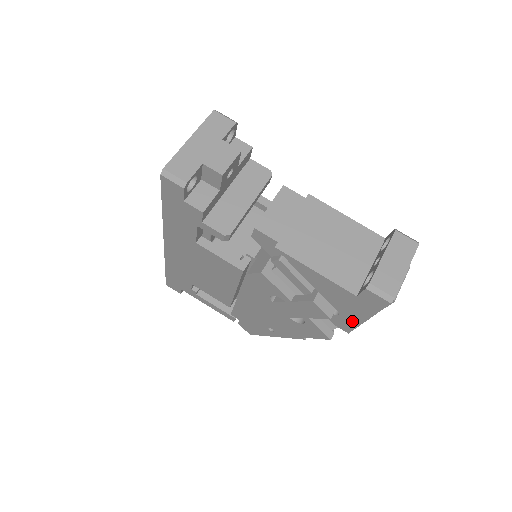
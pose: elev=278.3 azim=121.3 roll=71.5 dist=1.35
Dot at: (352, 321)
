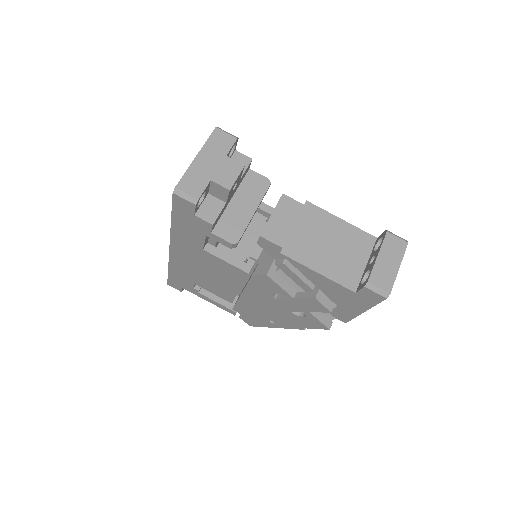
Dot at: (350, 313)
